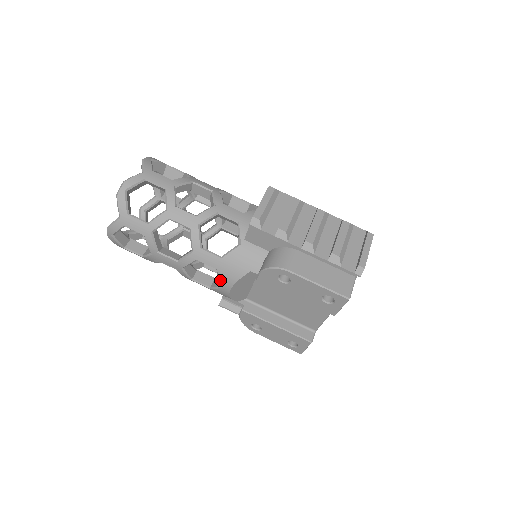
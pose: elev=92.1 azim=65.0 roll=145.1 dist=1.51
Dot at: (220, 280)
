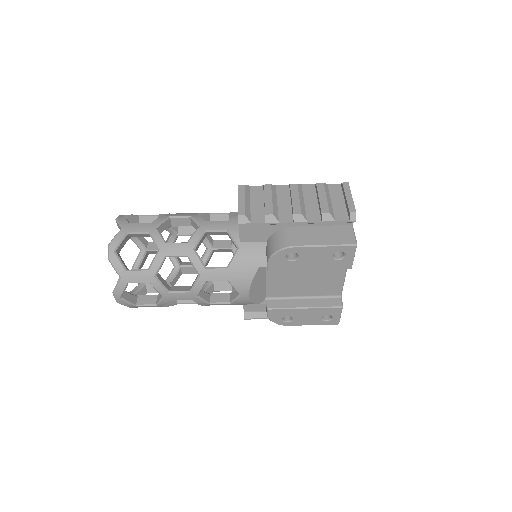
Dot at: (236, 289)
